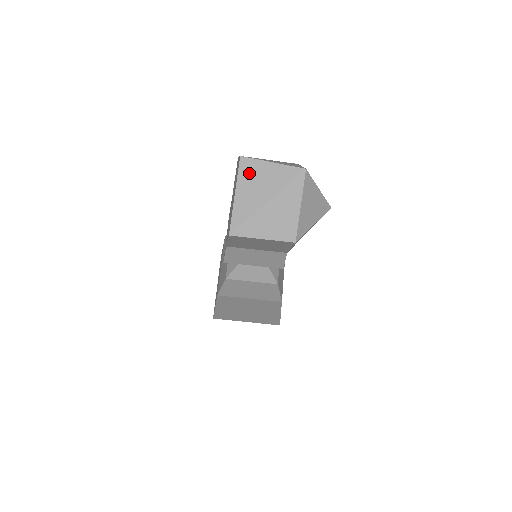
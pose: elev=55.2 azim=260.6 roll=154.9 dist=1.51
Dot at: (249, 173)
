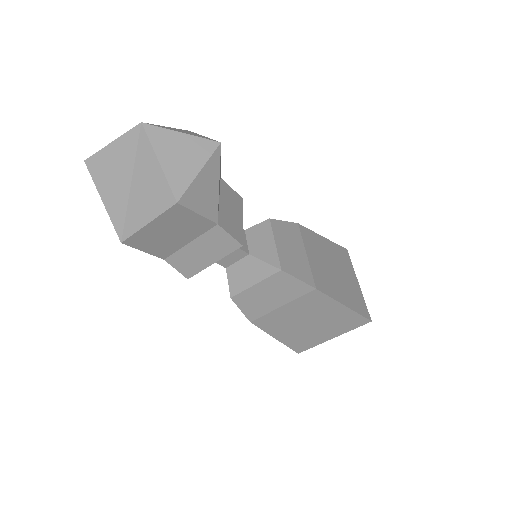
Dot at: (100, 170)
